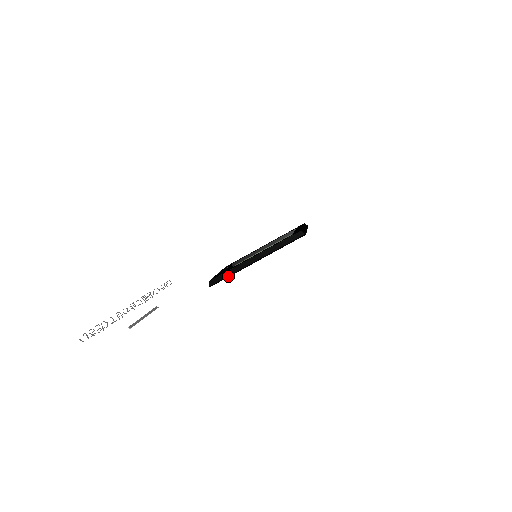
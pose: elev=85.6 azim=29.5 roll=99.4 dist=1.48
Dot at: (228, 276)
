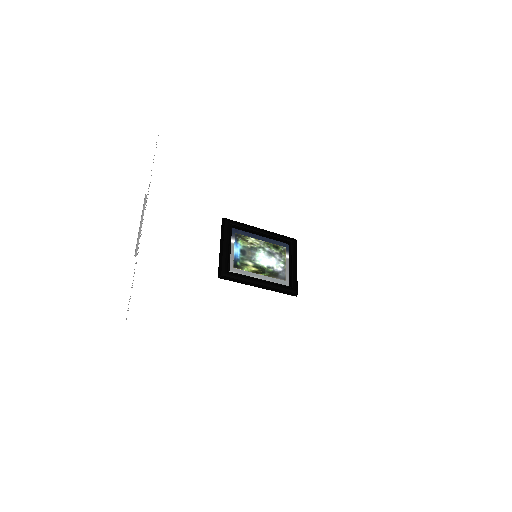
Dot at: occluded
